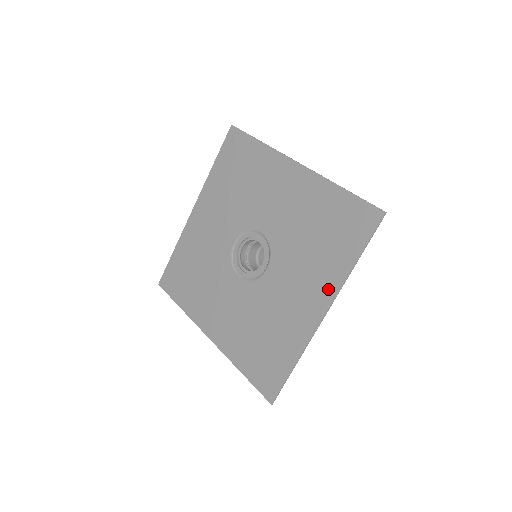
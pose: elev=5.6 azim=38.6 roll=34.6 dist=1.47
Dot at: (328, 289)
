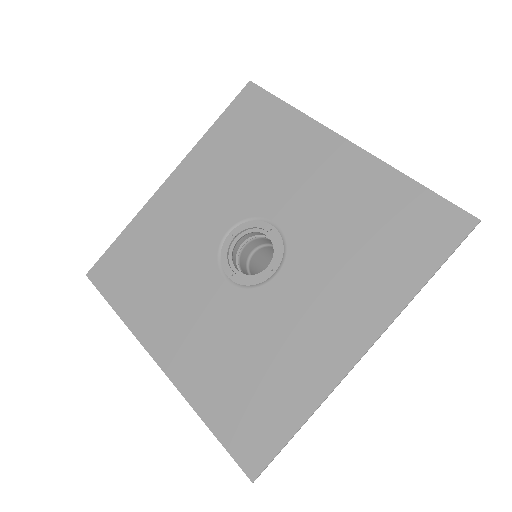
Dot at: (376, 315)
